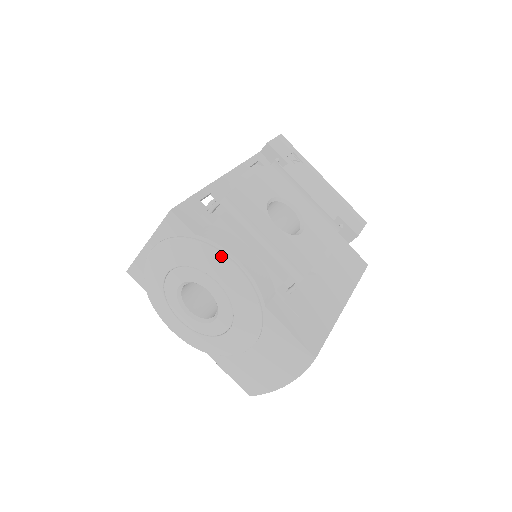
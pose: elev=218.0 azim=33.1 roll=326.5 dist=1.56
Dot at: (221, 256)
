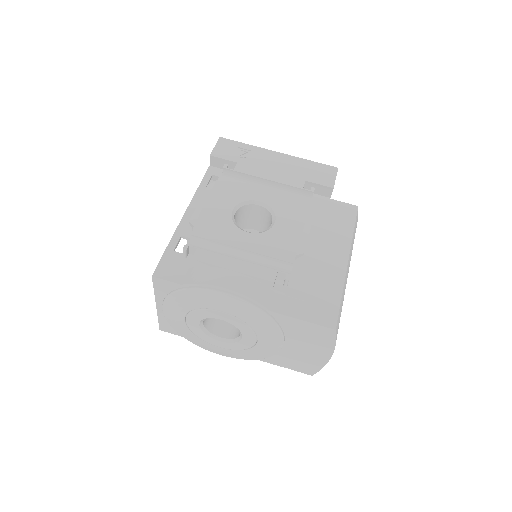
Dot at: (210, 292)
